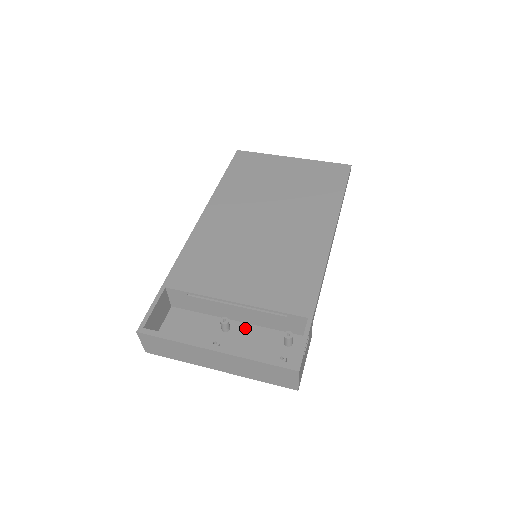
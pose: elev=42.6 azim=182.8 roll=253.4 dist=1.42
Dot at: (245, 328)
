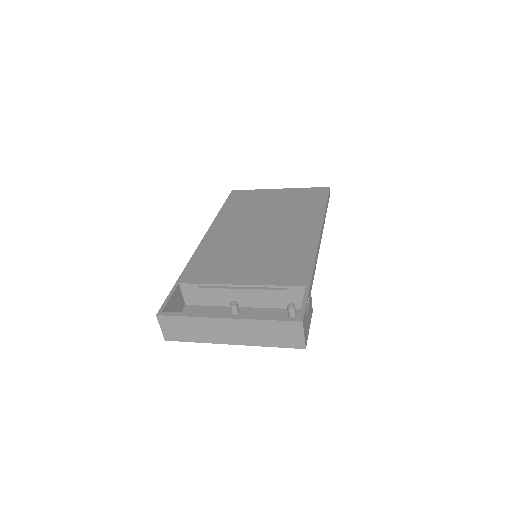
Dot at: (252, 311)
